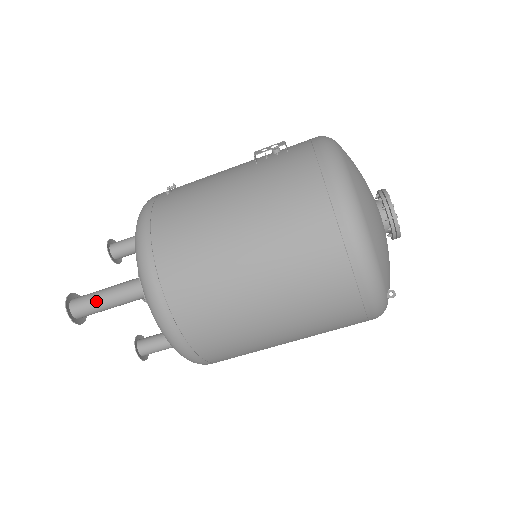
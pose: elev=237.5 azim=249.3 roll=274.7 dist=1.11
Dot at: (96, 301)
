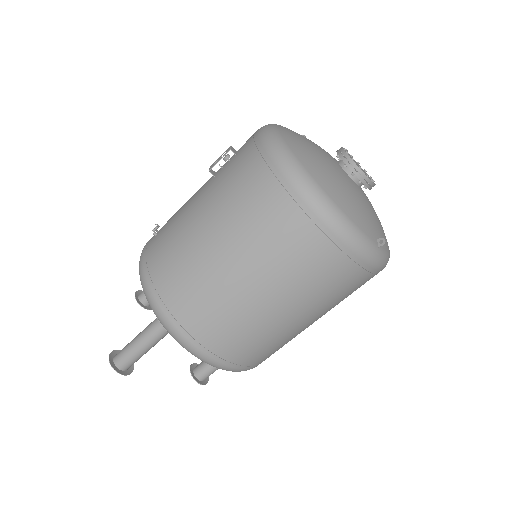
Dot at: (132, 350)
